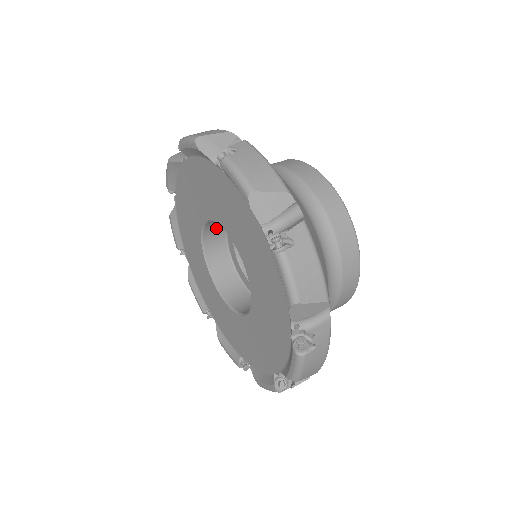
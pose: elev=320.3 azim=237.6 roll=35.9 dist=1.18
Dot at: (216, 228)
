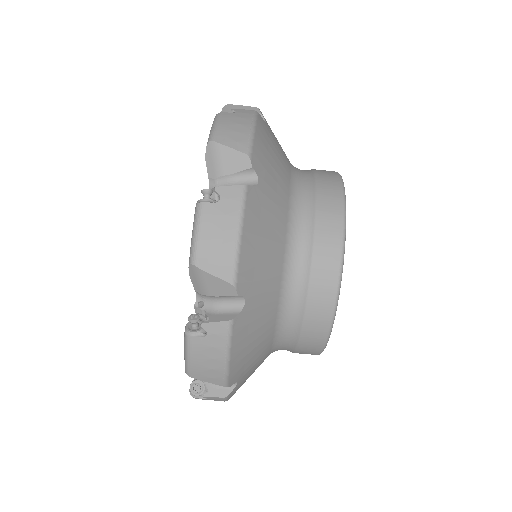
Dot at: occluded
